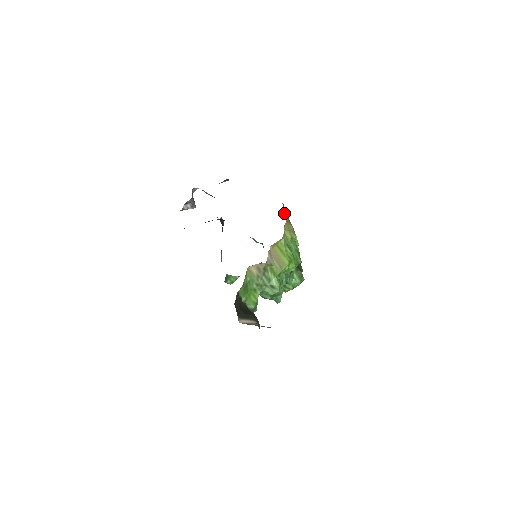
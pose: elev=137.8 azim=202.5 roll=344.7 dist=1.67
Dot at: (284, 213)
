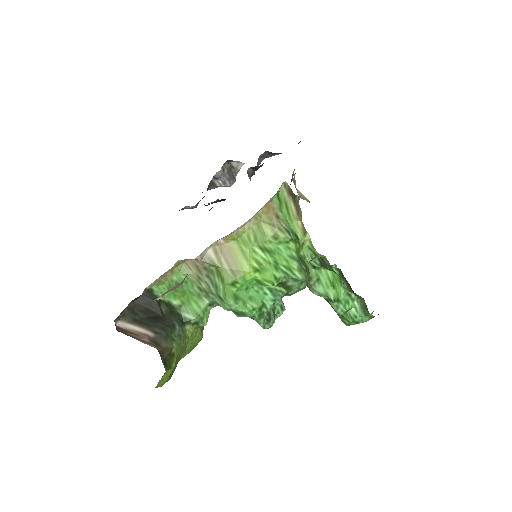
Dot at: (286, 199)
